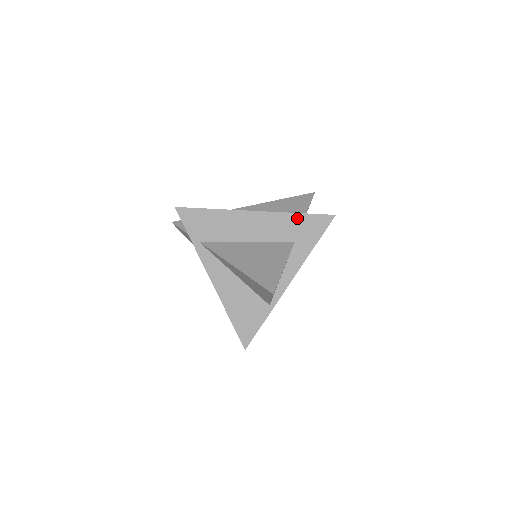
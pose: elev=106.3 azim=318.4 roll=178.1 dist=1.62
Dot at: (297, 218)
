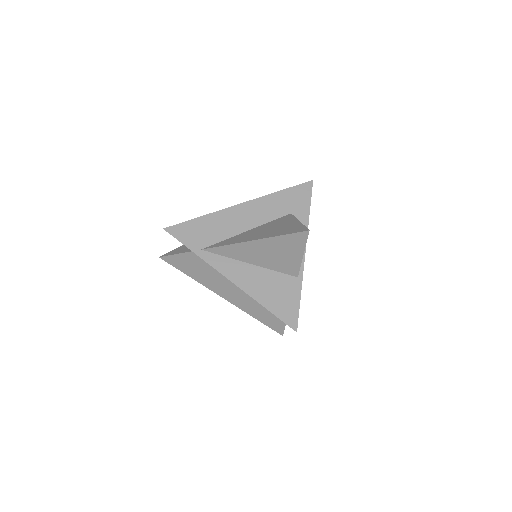
Dot at: (283, 194)
